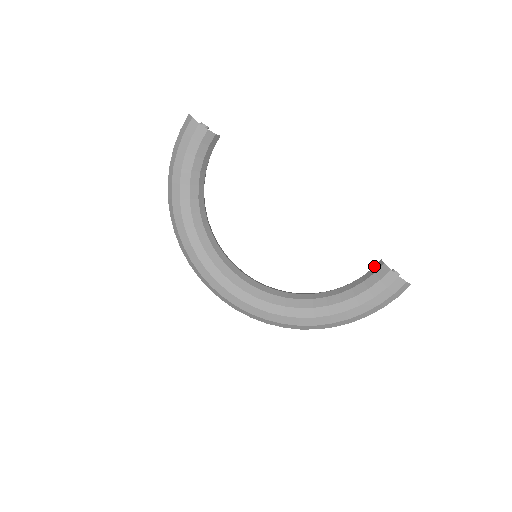
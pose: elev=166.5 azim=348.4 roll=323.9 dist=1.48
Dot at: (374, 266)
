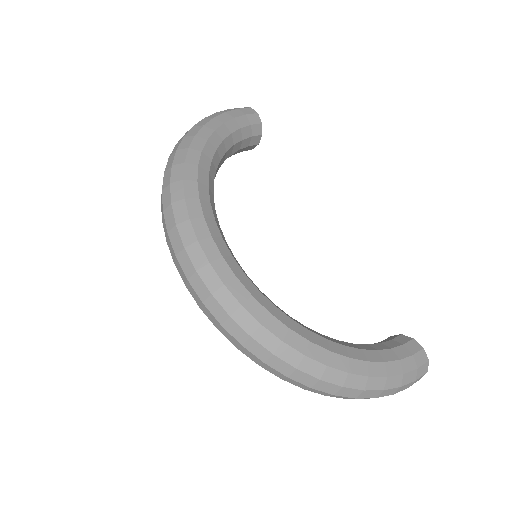
Dot at: occluded
